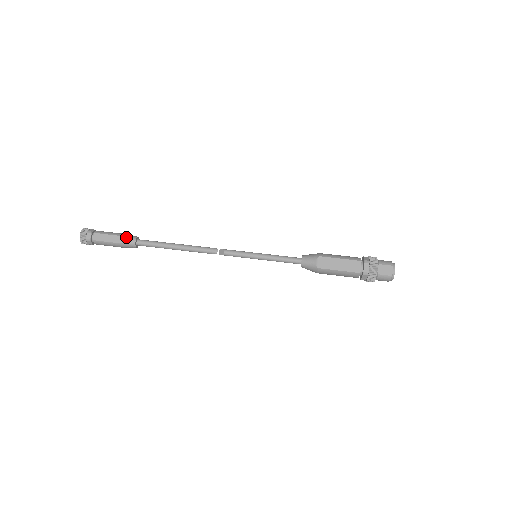
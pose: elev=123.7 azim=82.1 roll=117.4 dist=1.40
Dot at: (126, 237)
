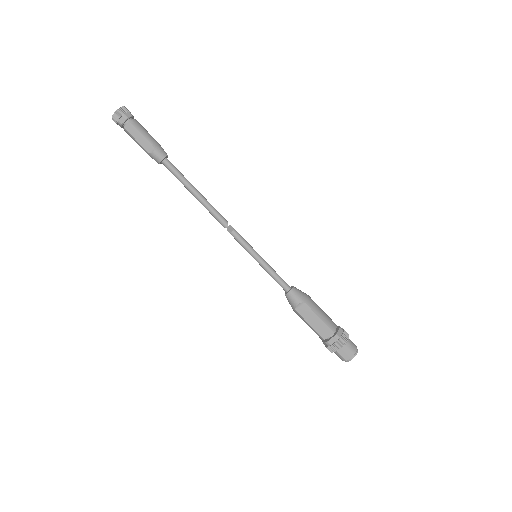
Dot at: (156, 150)
